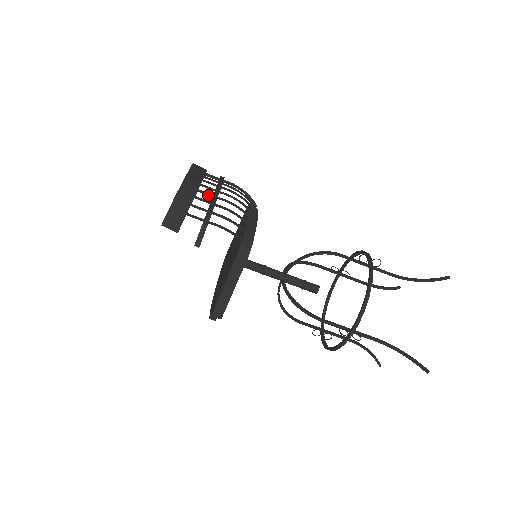
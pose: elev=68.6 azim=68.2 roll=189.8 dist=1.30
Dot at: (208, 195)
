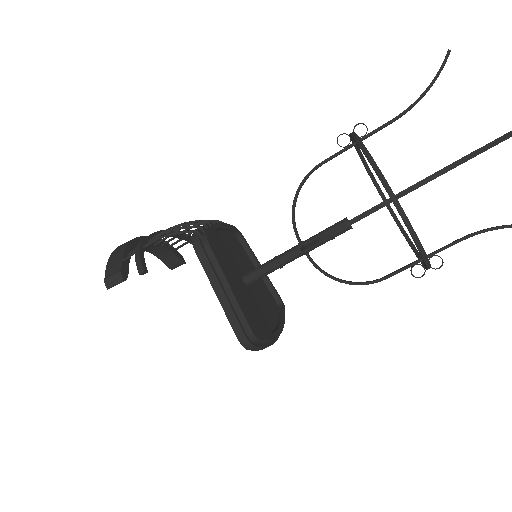
Dot at: occluded
